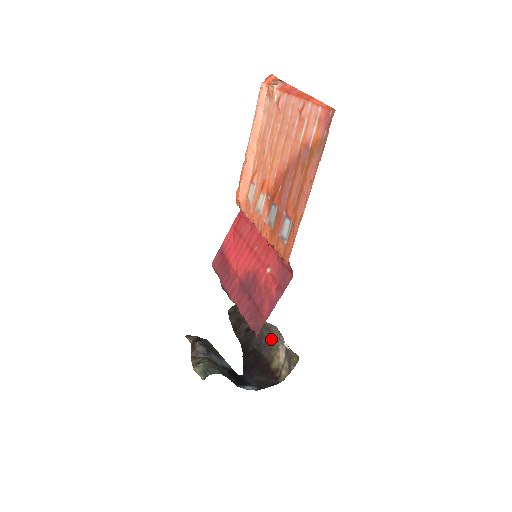
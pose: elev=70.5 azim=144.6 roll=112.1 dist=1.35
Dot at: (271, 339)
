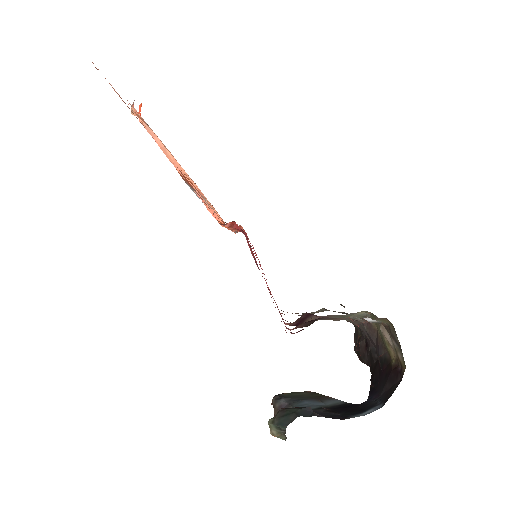
Dot at: (375, 331)
